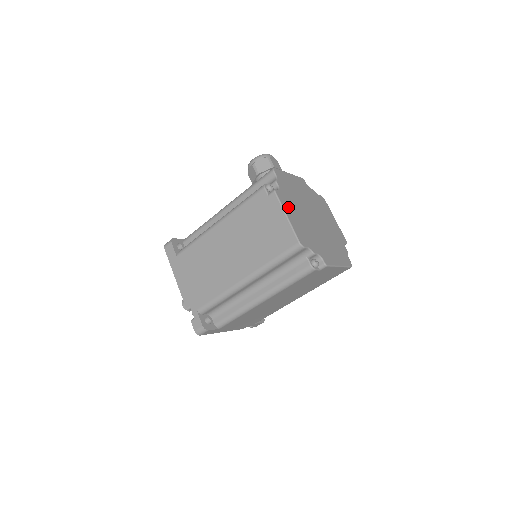
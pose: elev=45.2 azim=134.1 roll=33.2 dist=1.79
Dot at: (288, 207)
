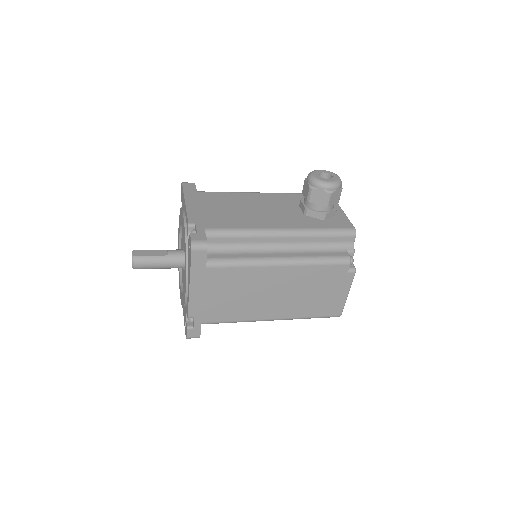
Dot at: occluded
